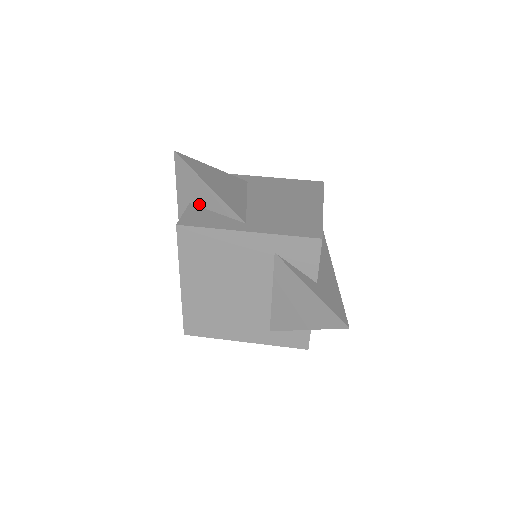
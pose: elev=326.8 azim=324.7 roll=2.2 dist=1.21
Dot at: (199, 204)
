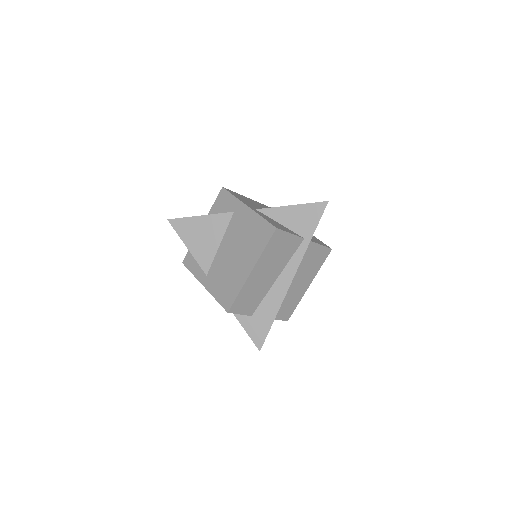
Dot at: occluded
